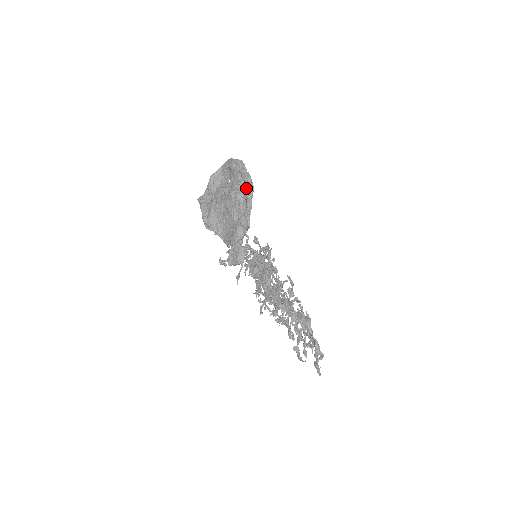
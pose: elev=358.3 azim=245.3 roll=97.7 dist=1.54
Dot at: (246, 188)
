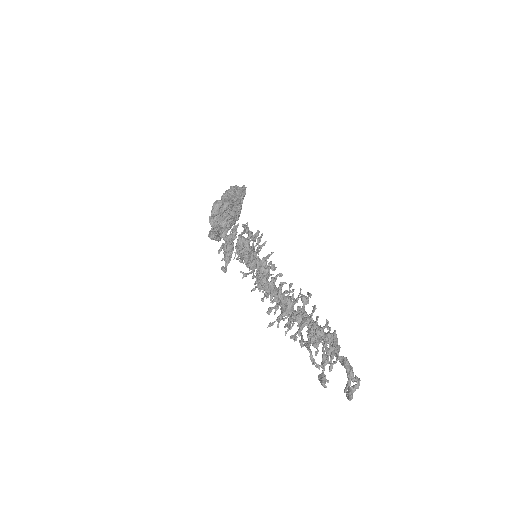
Dot at: (237, 190)
